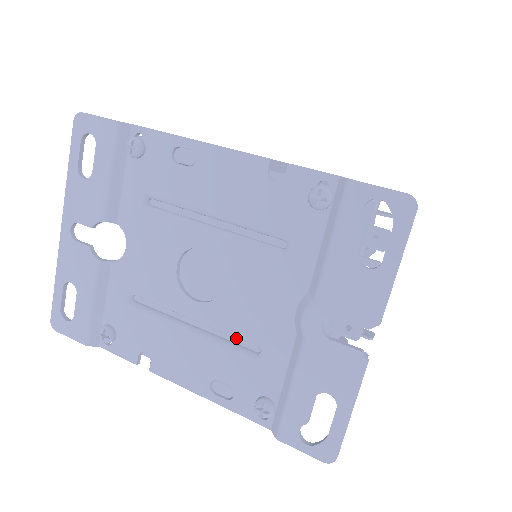
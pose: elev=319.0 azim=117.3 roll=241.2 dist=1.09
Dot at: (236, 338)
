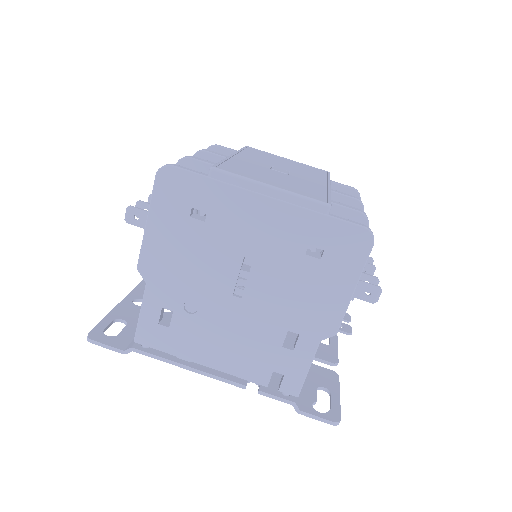
Dot at: occluded
